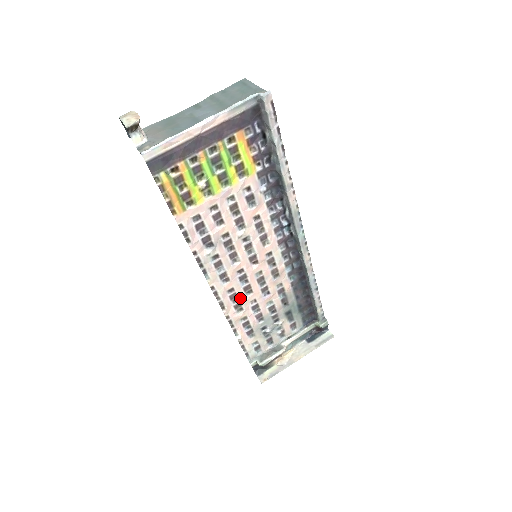
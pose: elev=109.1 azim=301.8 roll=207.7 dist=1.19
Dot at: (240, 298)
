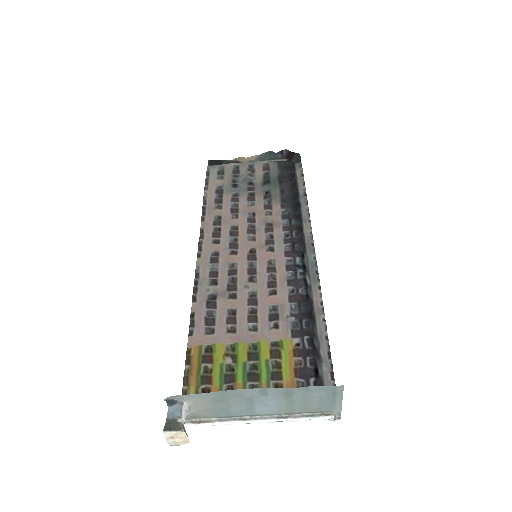
Dot at: (223, 229)
